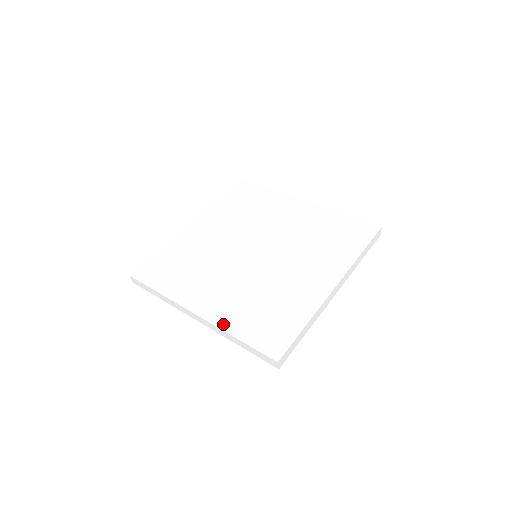
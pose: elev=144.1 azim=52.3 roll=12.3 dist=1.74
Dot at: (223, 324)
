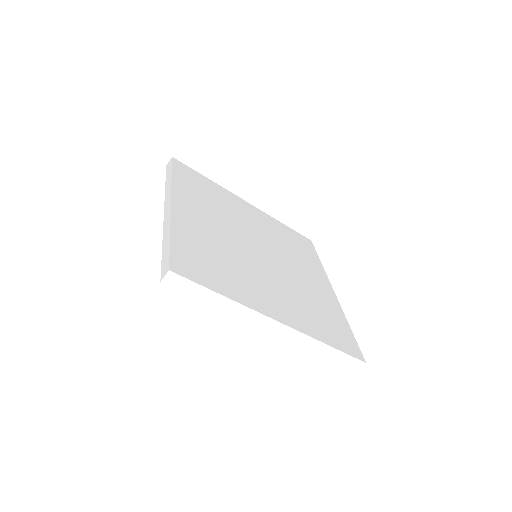
Dot at: (177, 223)
